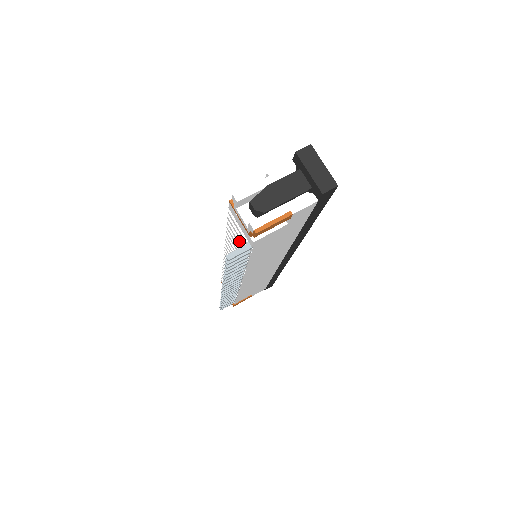
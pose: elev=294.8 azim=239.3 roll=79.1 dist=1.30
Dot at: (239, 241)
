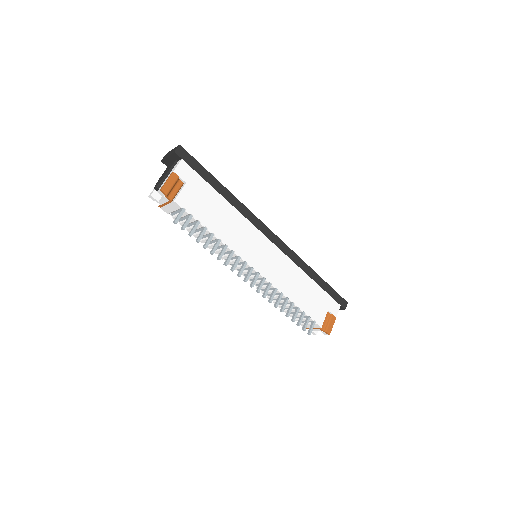
Dot at: occluded
